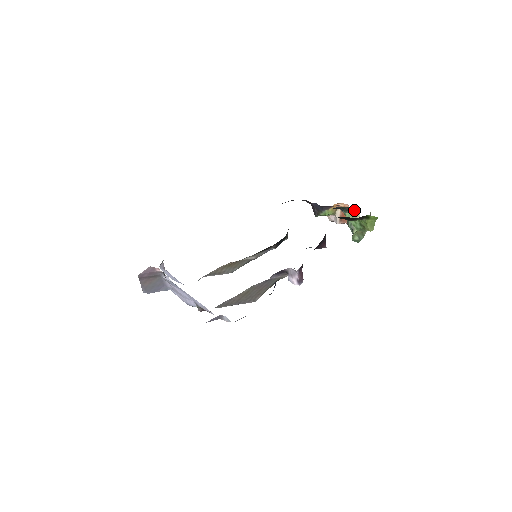
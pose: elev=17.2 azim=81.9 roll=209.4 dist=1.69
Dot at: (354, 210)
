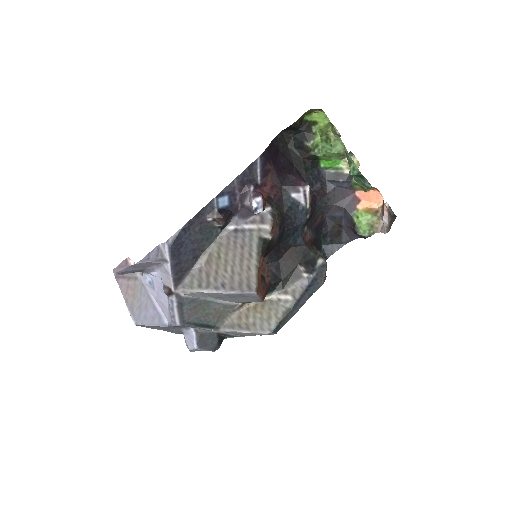
Dot at: occluded
